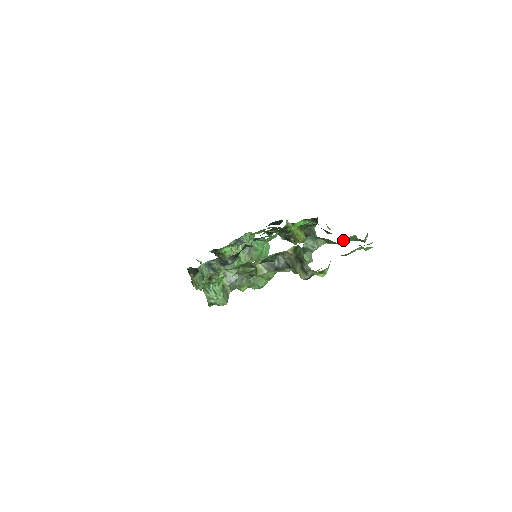
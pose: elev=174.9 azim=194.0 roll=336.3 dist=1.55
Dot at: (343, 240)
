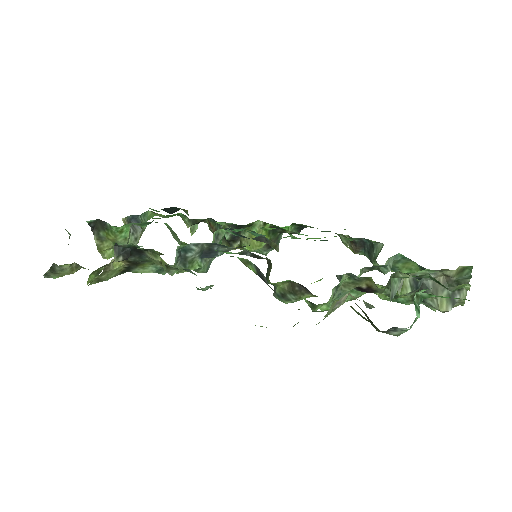
Dot at: occluded
